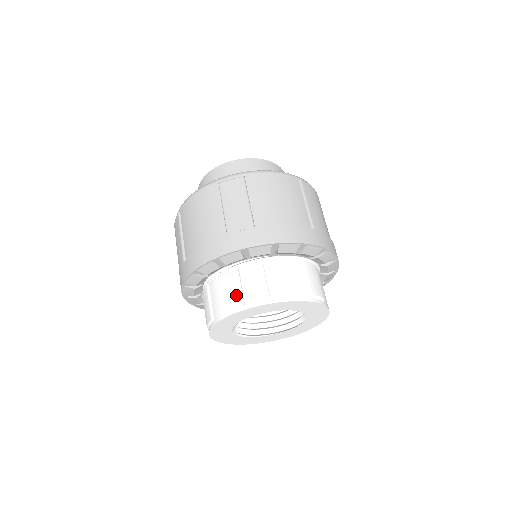
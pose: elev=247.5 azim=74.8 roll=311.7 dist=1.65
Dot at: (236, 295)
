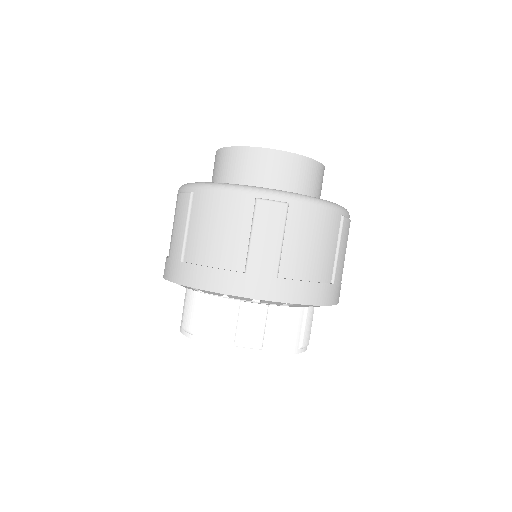
Dot at: (228, 330)
